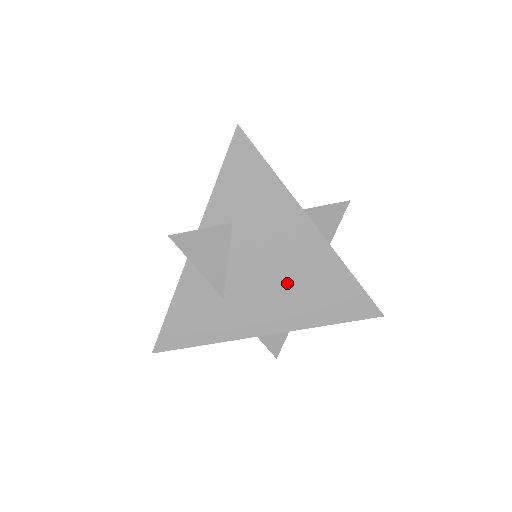
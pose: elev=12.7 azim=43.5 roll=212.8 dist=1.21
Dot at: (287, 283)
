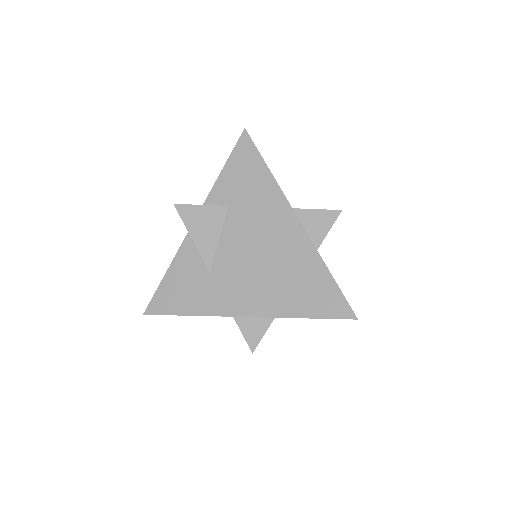
Dot at: (266, 267)
